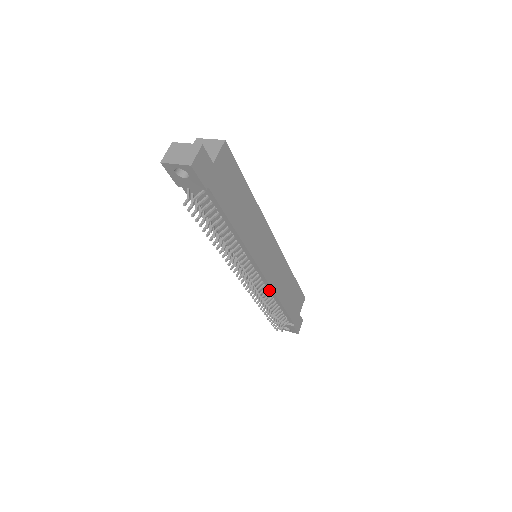
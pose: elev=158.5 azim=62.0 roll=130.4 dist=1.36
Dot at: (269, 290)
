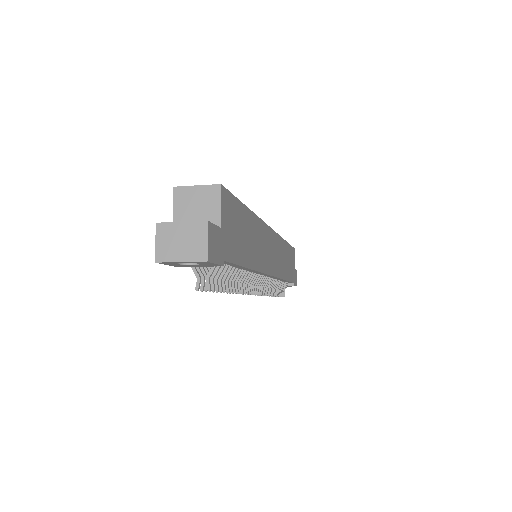
Dot at: (274, 278)
